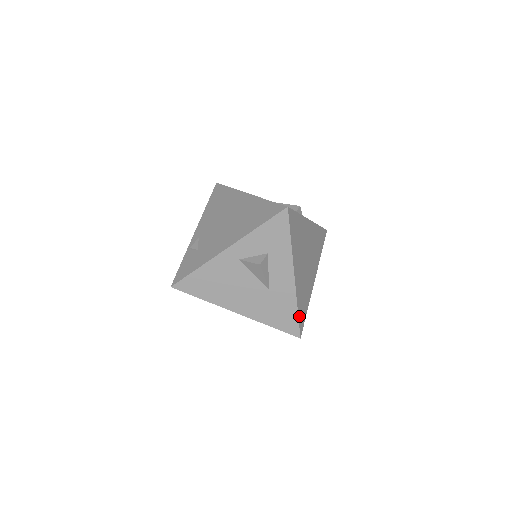
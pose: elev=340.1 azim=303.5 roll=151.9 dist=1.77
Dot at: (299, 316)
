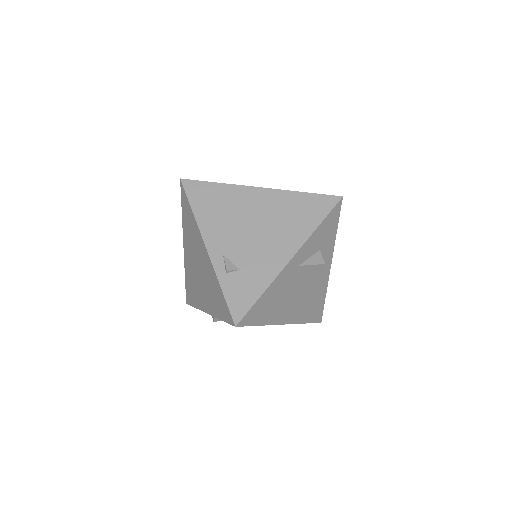
Dot at: occluded
